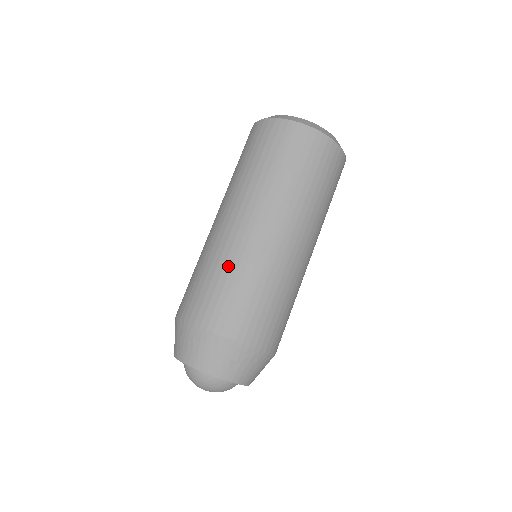
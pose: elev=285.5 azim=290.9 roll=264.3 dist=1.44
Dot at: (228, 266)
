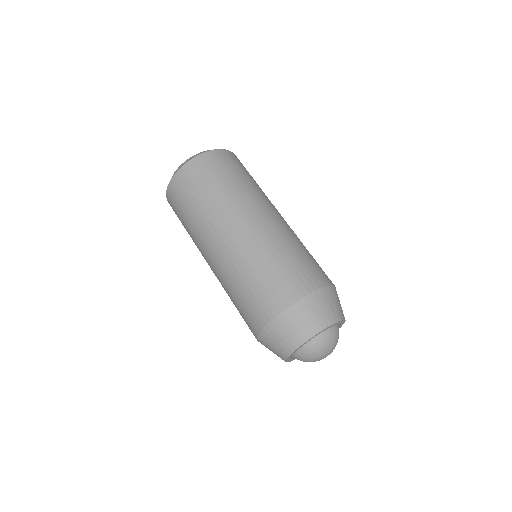
Dot at: (263, 256)
